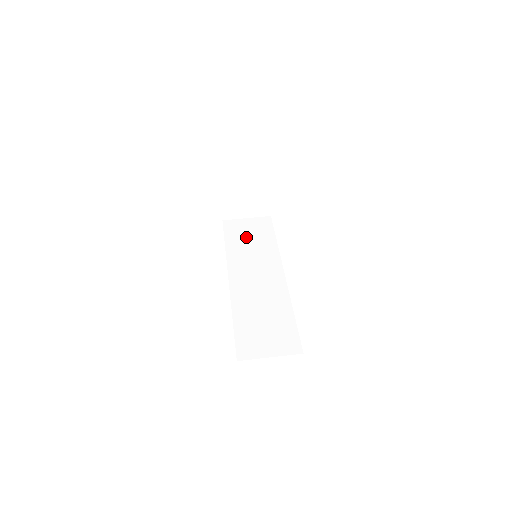
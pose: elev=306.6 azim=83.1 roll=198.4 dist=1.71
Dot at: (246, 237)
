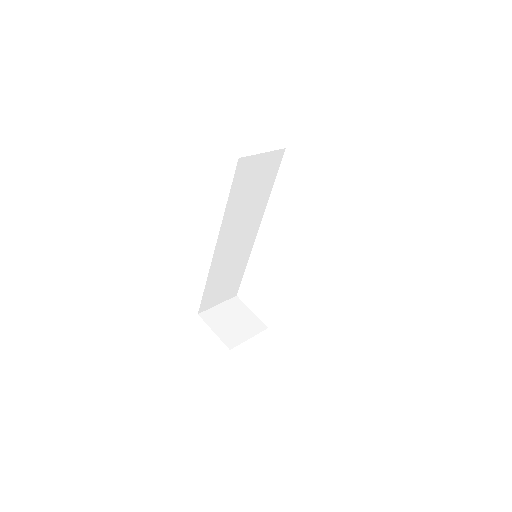
Dot at: occluded
